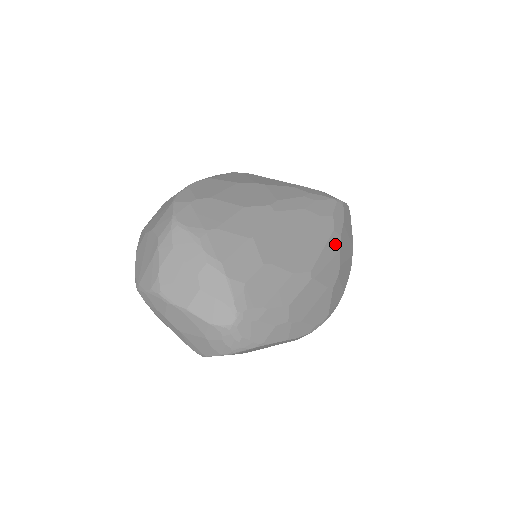
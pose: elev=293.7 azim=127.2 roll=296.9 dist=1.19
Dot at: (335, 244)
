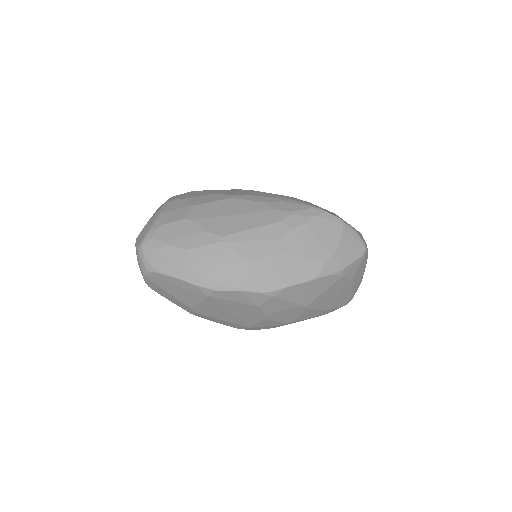
Dot at: (276, 231)
